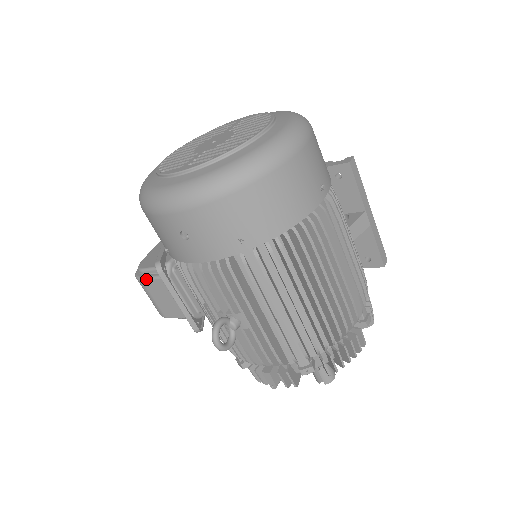
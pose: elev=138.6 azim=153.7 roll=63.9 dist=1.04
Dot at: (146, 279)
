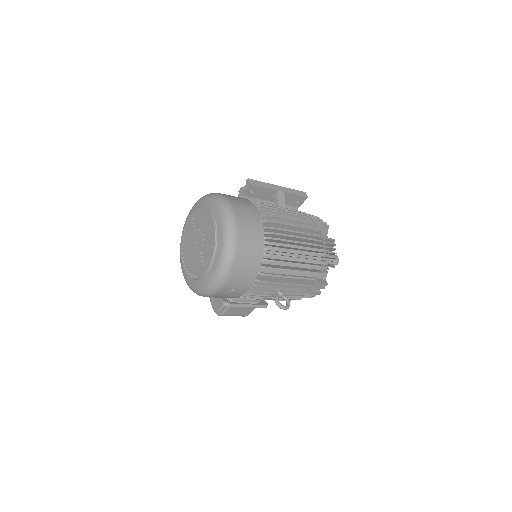
Dot at: (225, 312)
